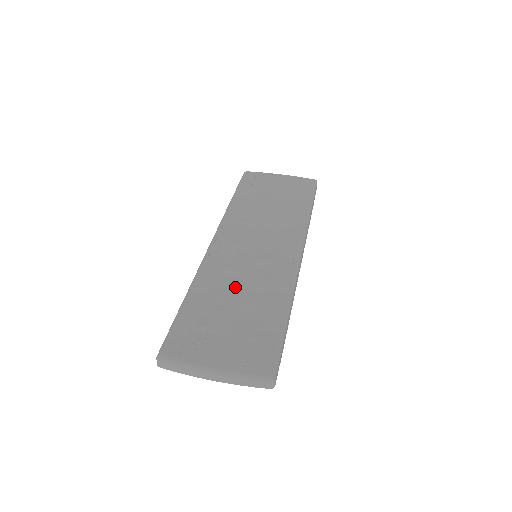
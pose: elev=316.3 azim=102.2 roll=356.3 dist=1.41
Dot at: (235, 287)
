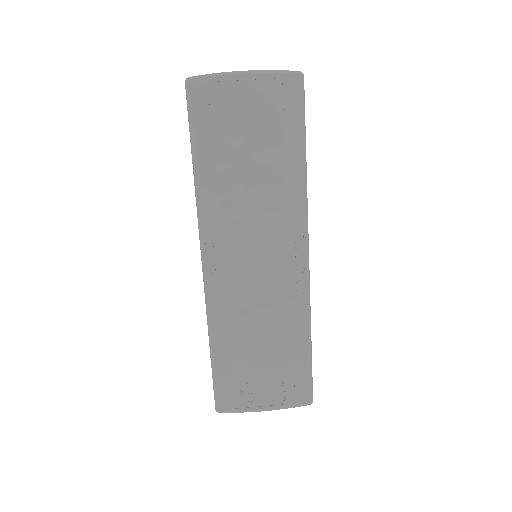
Dot at: (253, 325)
